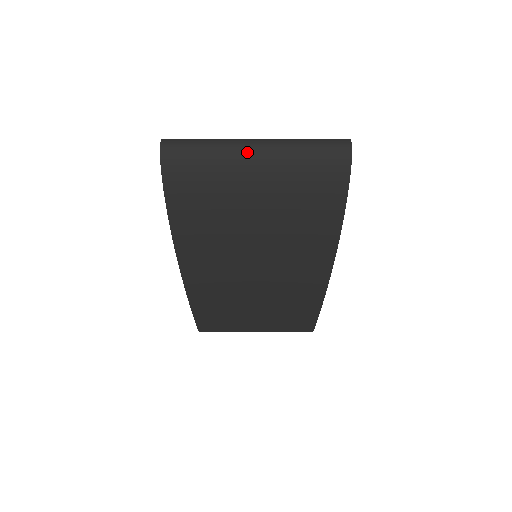
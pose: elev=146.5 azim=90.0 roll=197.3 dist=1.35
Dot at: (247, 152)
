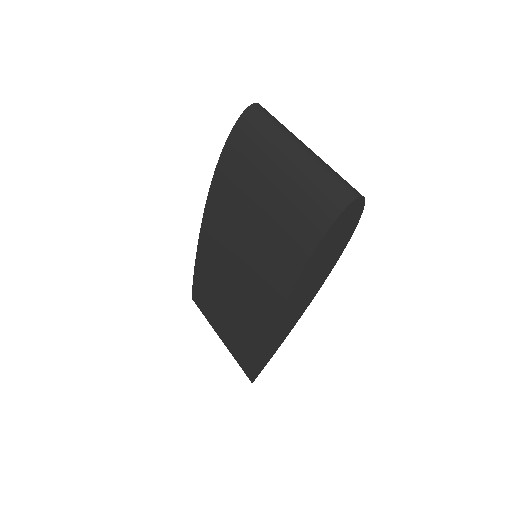
Dot at: (291, 146)
